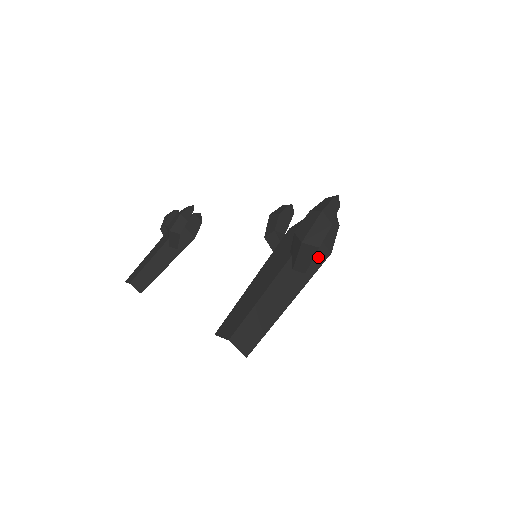
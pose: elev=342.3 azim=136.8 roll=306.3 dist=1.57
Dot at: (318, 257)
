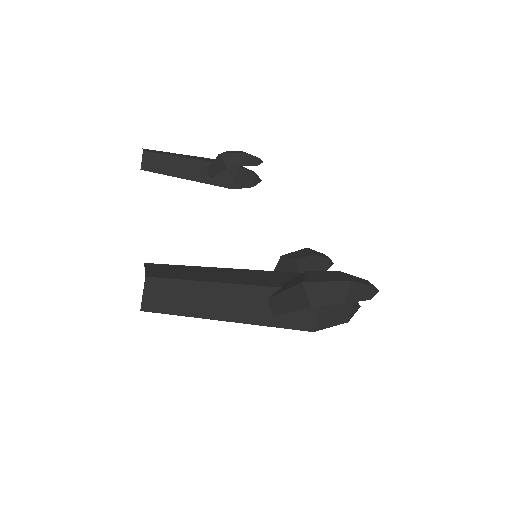
Dot at: (300, 319)
